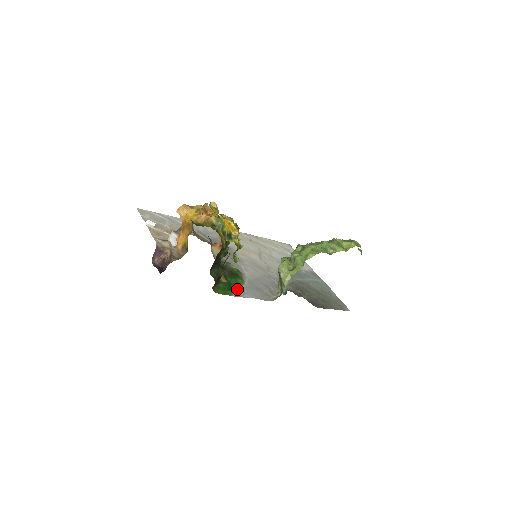
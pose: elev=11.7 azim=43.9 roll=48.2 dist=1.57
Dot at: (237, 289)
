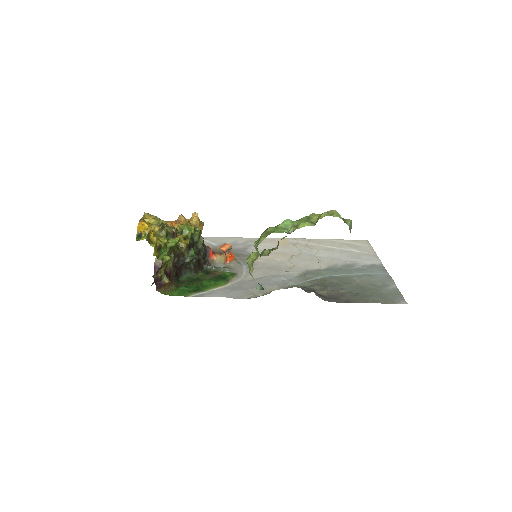
Dot at: (205, 290)
